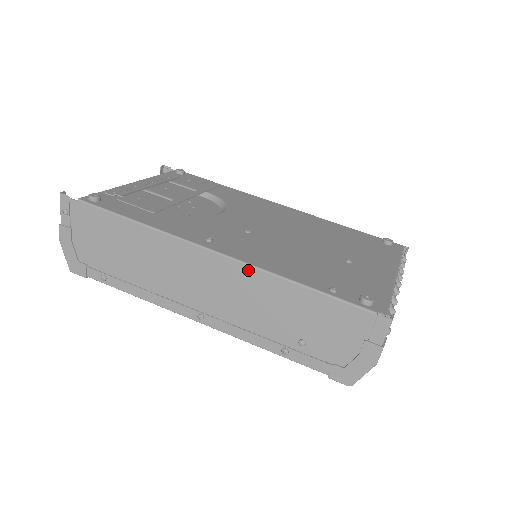
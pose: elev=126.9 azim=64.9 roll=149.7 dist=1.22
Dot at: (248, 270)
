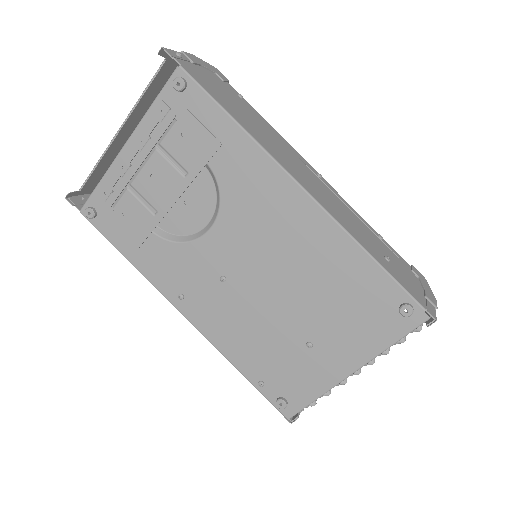
Dot at: (207, 336)
